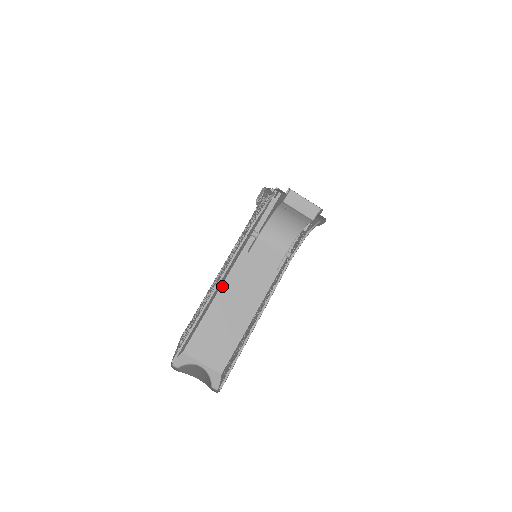
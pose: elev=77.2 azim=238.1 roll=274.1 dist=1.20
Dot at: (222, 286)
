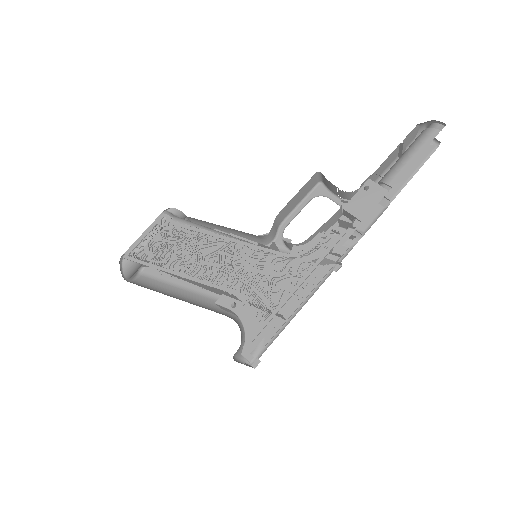
Dot at: (189, 277)
